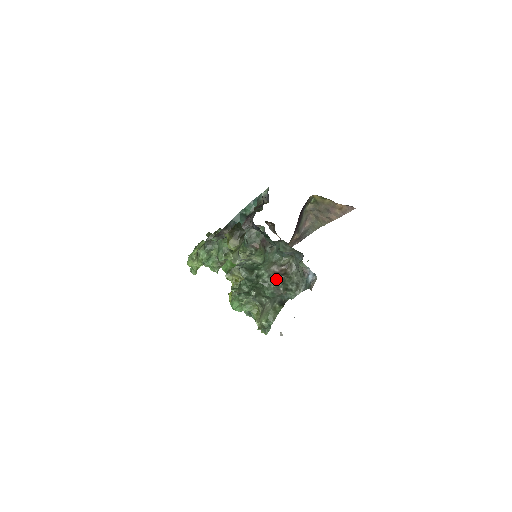
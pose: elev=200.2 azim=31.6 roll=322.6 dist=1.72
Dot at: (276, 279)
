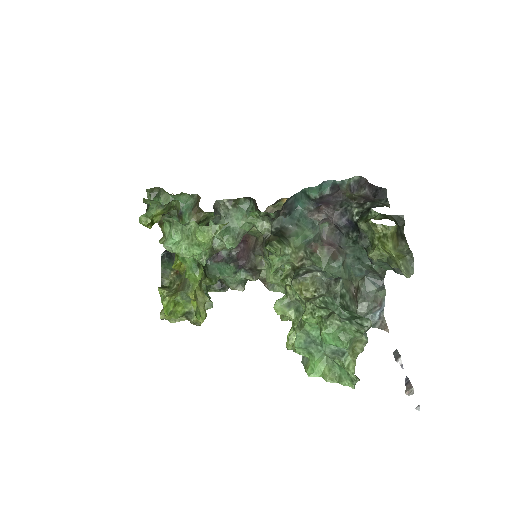
Dot at: (356, 306)
